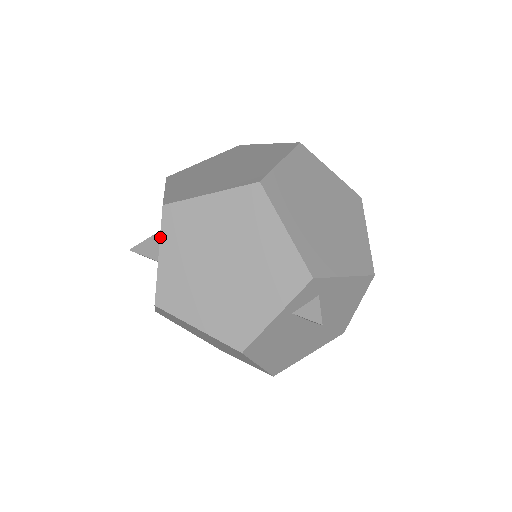
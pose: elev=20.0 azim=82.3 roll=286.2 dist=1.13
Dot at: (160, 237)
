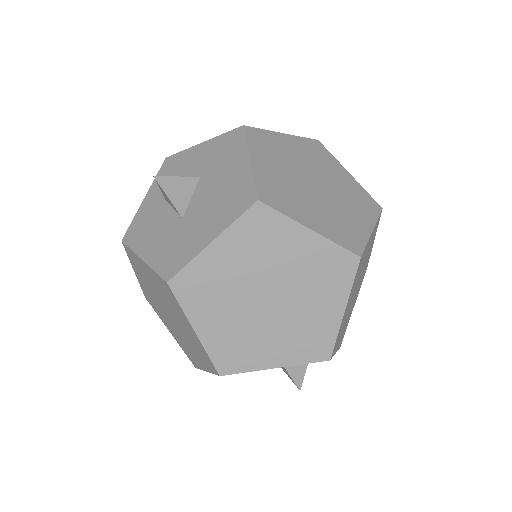
Dot at: (229, 227)
